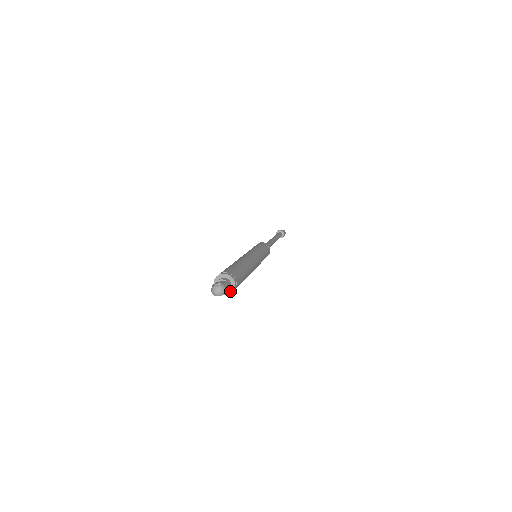
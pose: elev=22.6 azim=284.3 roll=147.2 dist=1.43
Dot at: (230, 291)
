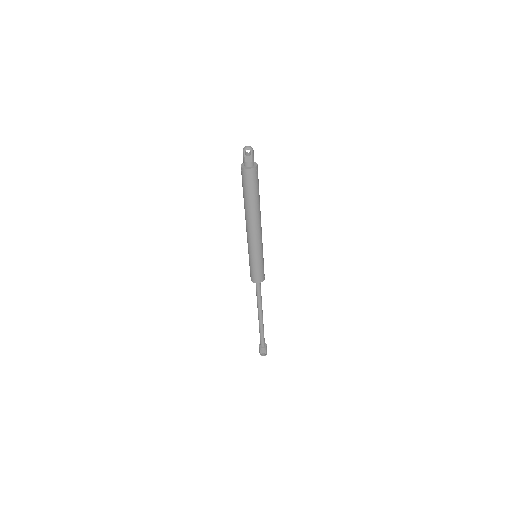
Dot at: (253, 167)
